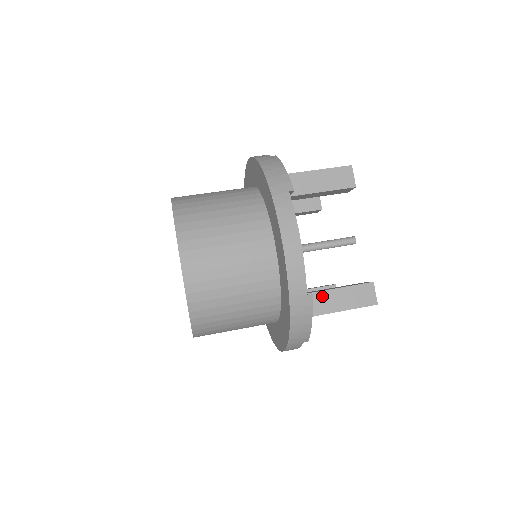
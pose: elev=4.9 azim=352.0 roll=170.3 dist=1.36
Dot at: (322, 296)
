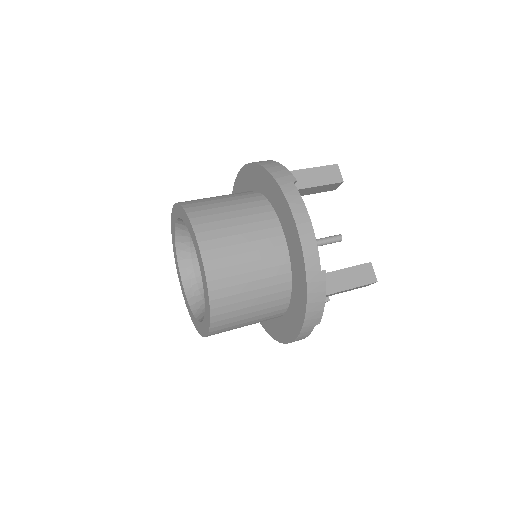
Dot at: (329, 277)
